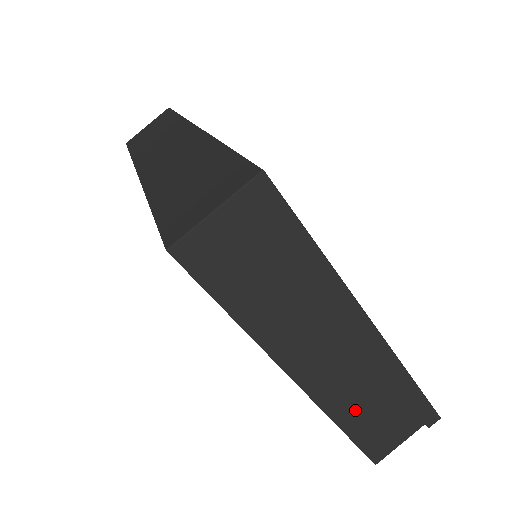
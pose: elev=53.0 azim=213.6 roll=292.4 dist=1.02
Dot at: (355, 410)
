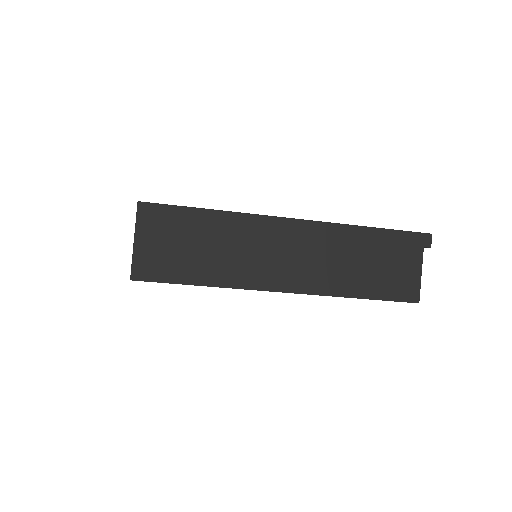
Dot at: (351, 278)
